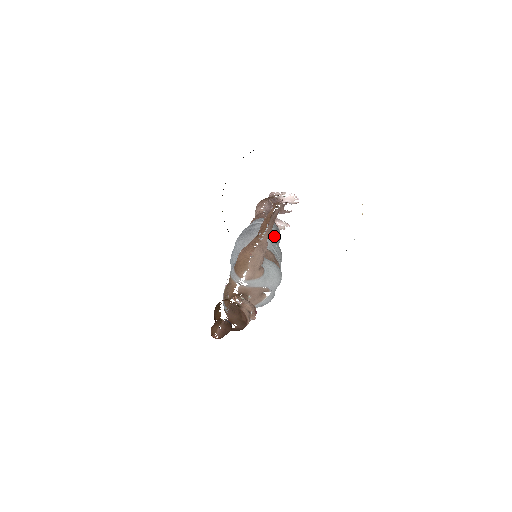
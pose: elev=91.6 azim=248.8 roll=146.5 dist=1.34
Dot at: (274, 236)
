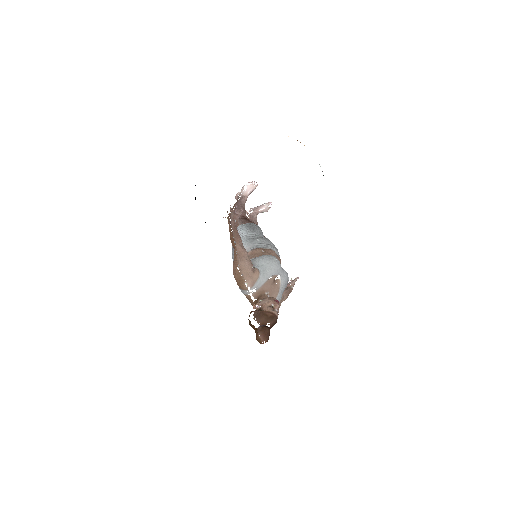
Dot at: (251, 234)
